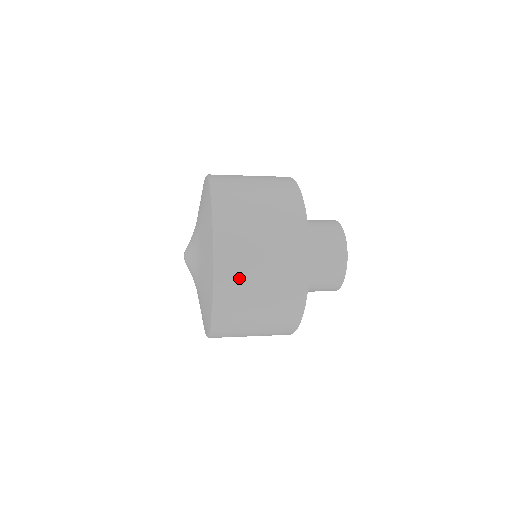
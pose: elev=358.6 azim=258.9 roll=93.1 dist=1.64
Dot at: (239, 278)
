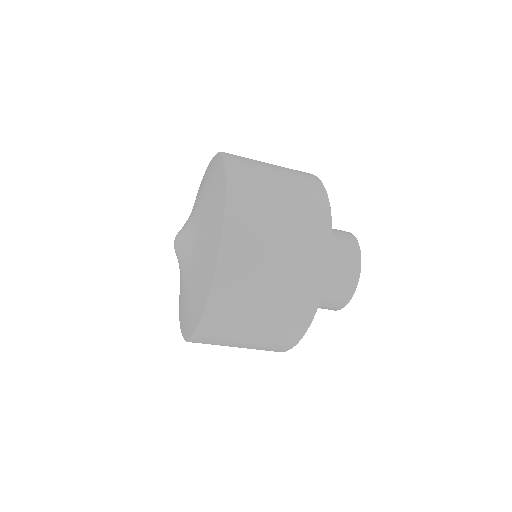
Dot at: (241, 293)
